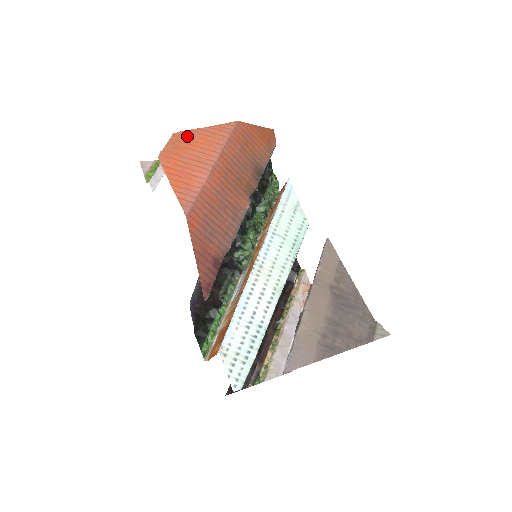
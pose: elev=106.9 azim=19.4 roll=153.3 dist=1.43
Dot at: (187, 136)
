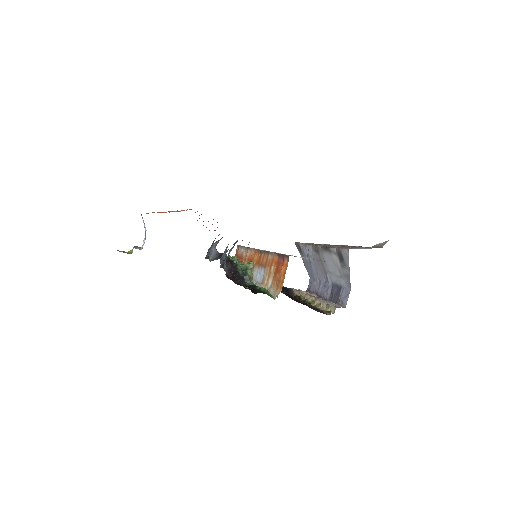
Dot at: occluded
